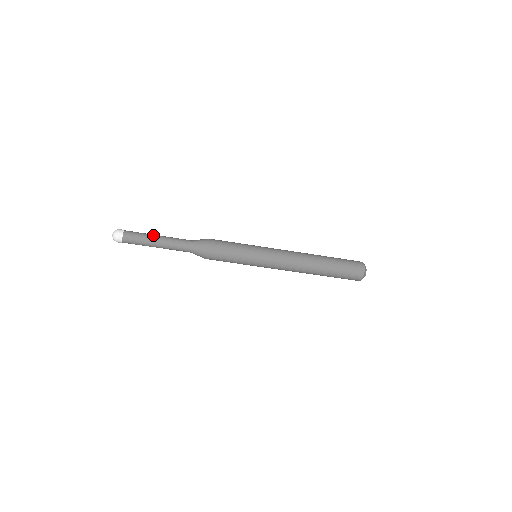
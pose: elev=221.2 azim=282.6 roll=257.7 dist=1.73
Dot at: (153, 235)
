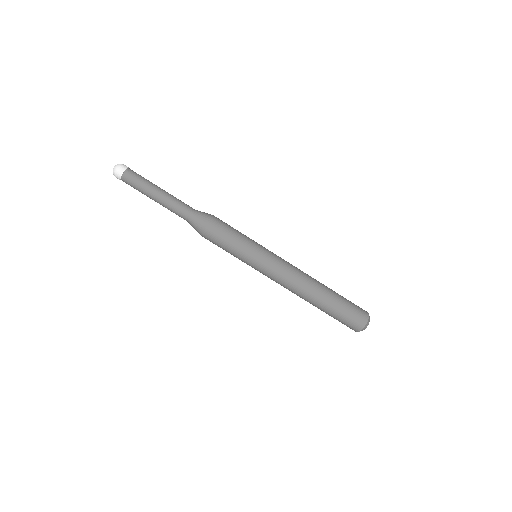
Dot at: (156, 186)
